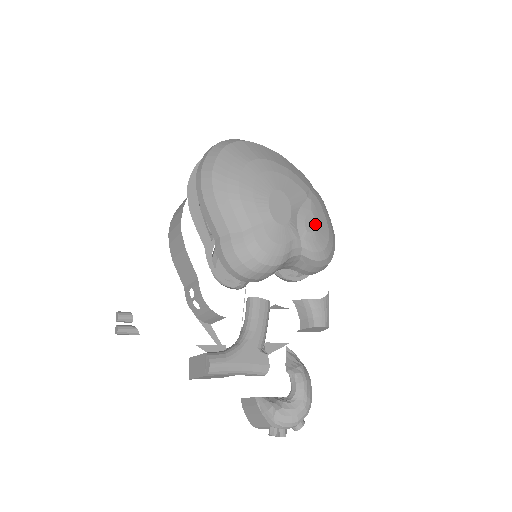
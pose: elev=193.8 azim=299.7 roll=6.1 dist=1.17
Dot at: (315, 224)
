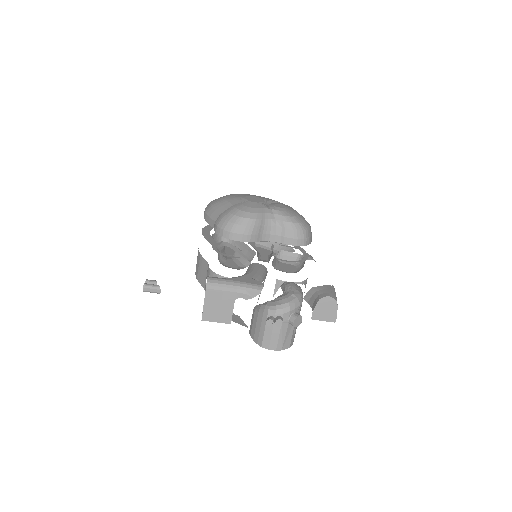
Dot at: (283, 206)
